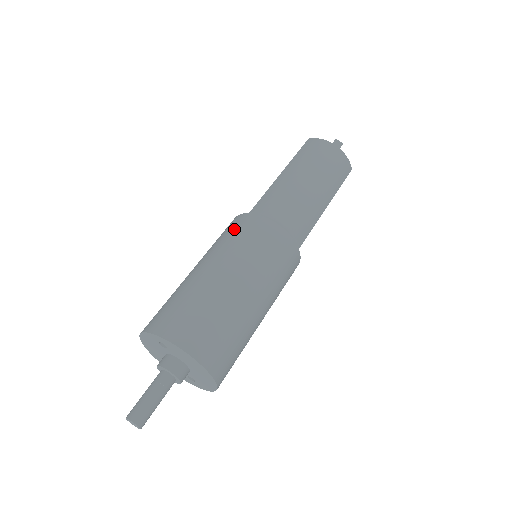
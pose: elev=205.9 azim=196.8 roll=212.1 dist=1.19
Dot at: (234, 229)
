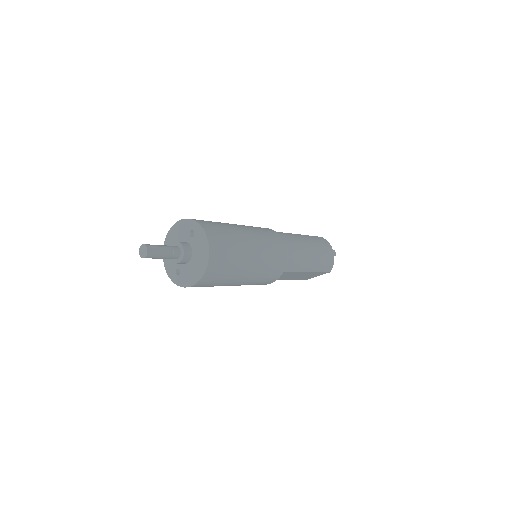
Dot at: (263, 228)
